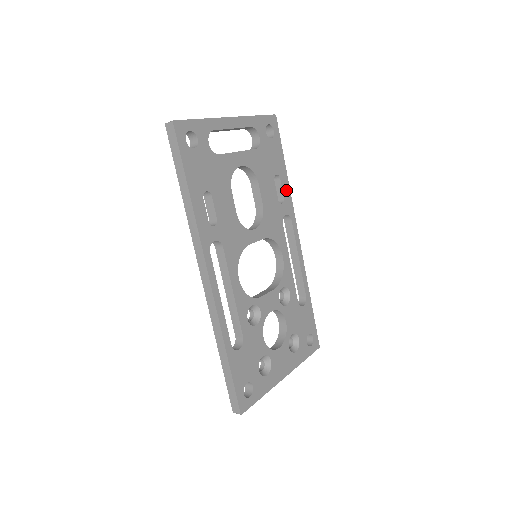
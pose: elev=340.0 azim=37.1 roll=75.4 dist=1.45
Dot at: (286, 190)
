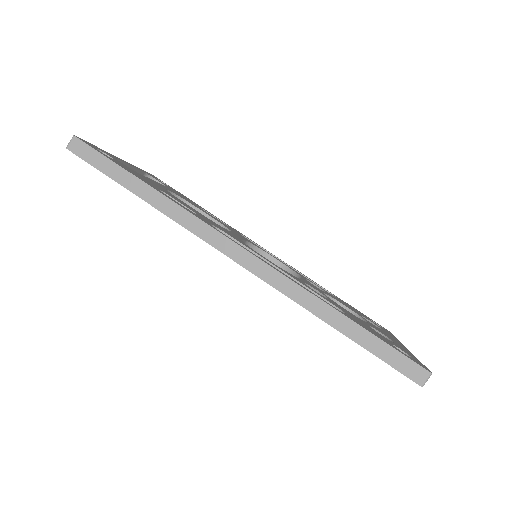
Dot at: occluded
